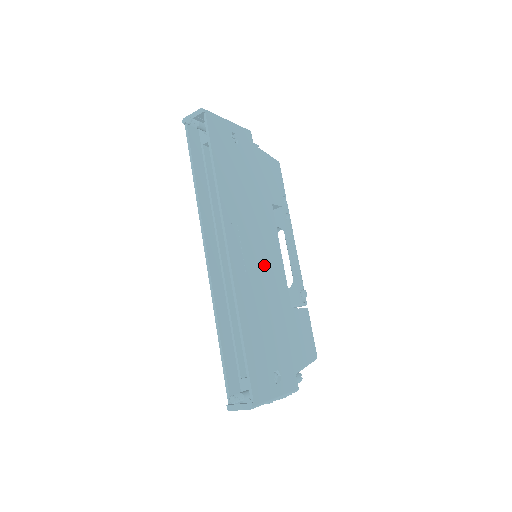
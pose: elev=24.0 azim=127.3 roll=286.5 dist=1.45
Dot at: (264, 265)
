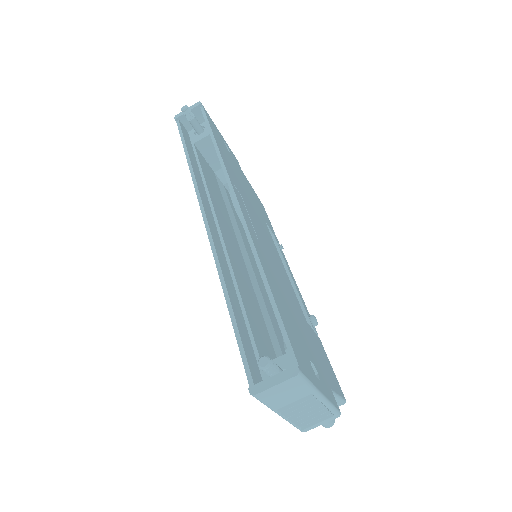
Dot at: (271, 254)
